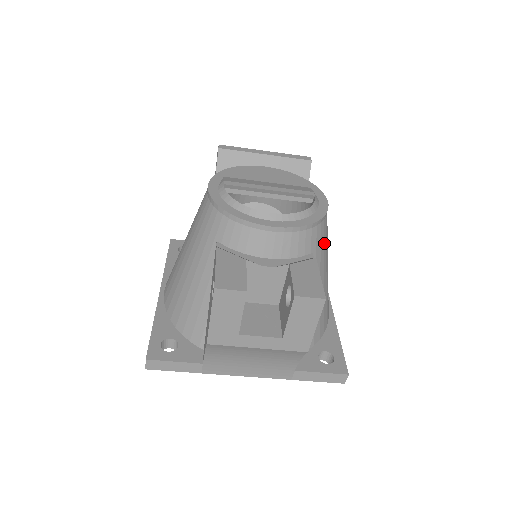
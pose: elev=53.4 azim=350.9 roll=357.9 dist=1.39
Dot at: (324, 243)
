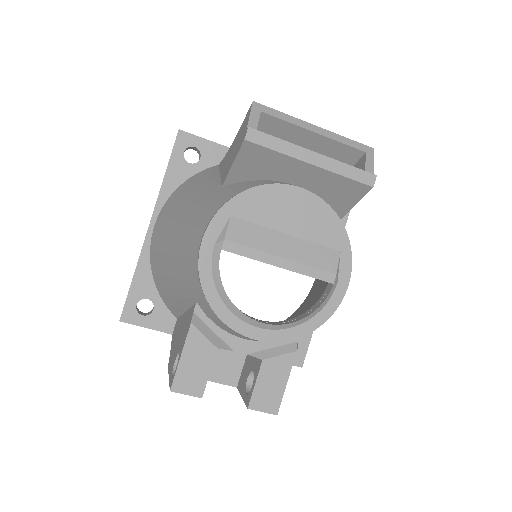
Dot at: occluded
